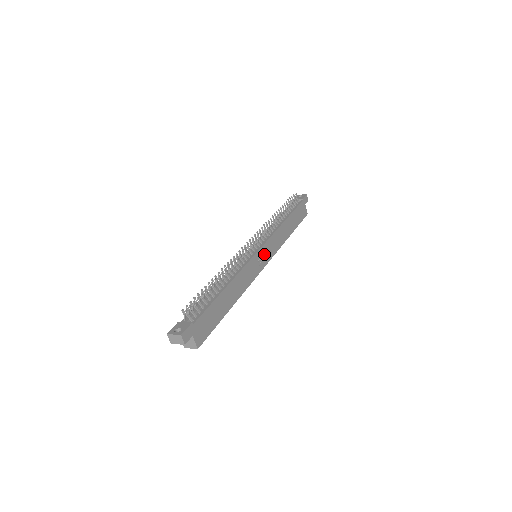
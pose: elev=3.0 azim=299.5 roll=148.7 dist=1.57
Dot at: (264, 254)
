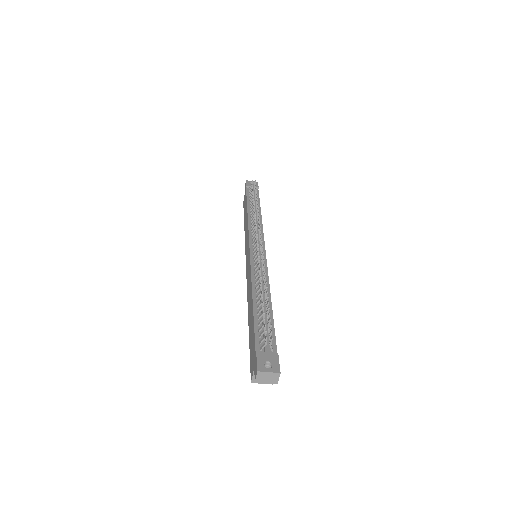
Dot at: occluded
